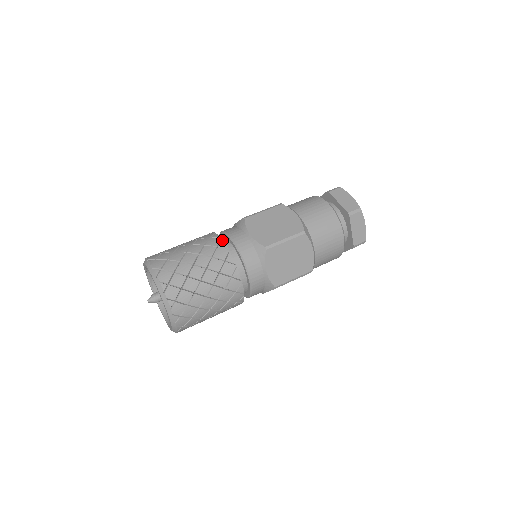
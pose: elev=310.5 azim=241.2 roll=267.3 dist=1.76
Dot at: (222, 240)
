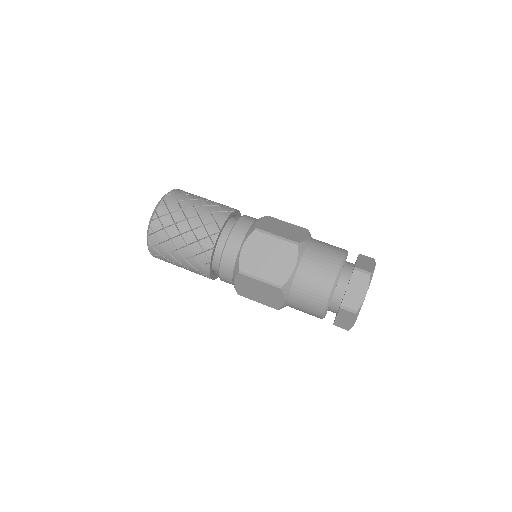
Dot at: (218, 233)
